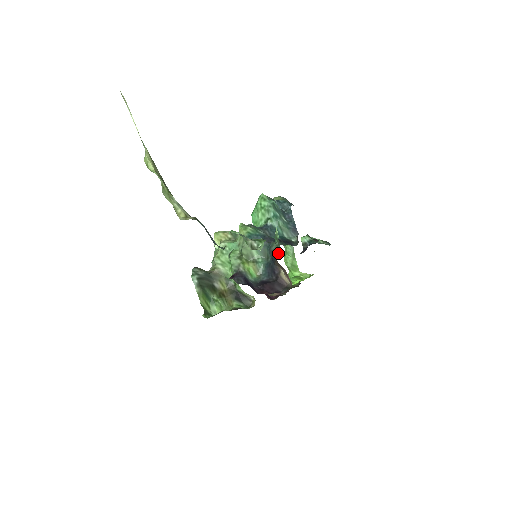
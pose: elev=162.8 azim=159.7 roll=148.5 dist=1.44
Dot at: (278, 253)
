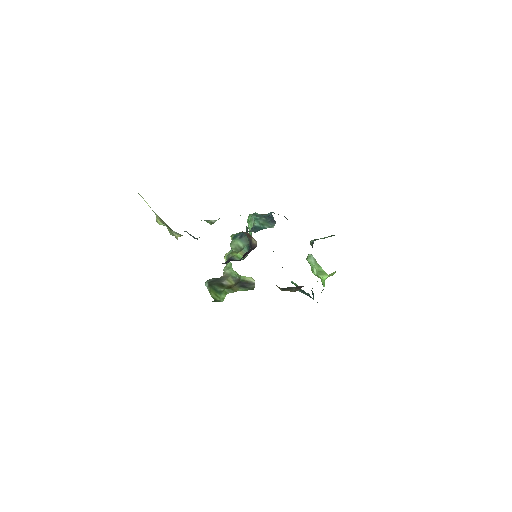
Dot at: occluded
